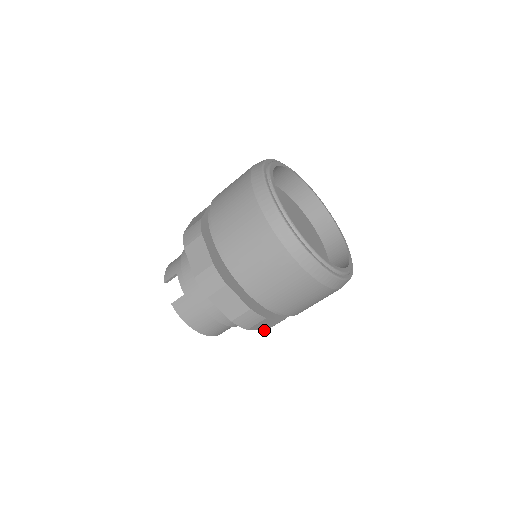
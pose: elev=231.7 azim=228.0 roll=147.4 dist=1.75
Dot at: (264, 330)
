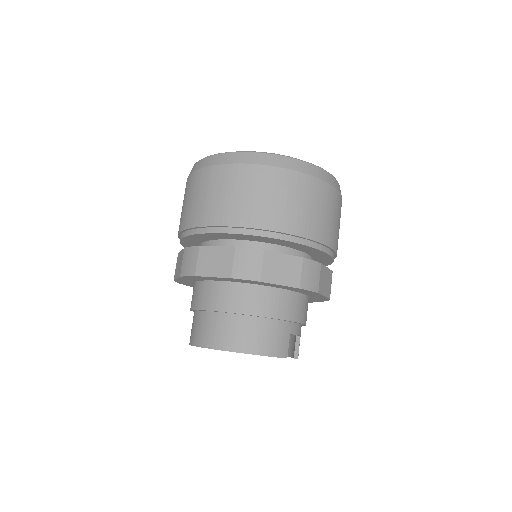
Dot at: (228, 278)
